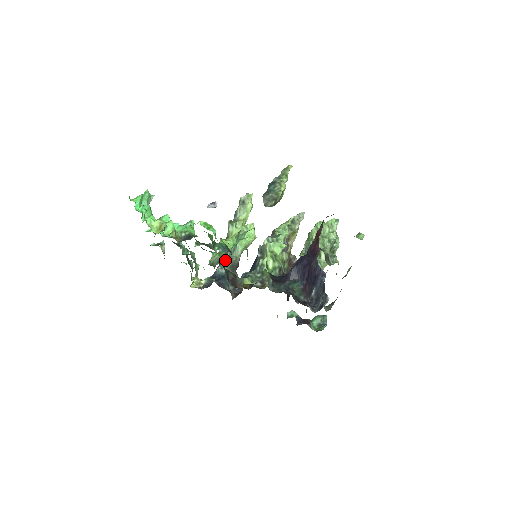
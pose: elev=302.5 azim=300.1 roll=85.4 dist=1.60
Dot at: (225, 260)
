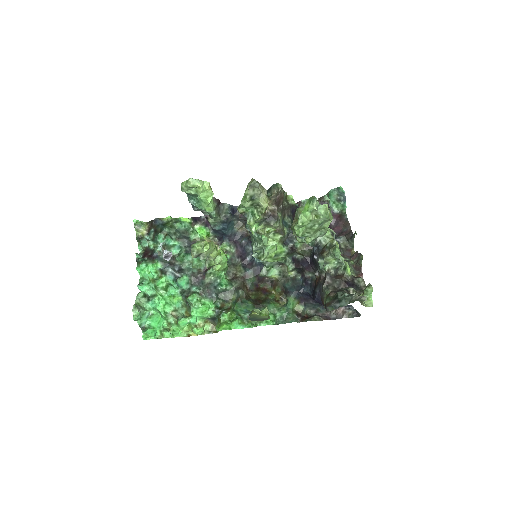
Dot at: (207, 215)
